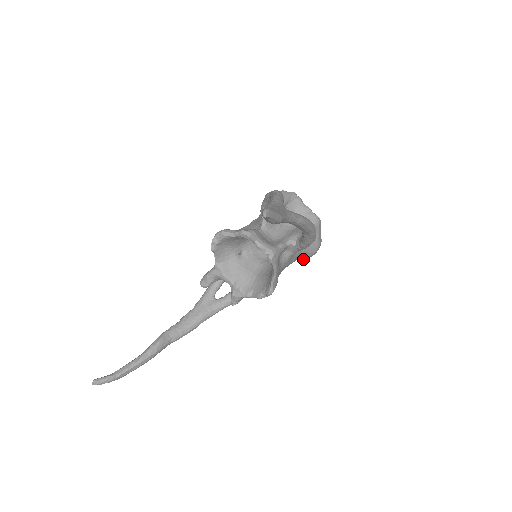
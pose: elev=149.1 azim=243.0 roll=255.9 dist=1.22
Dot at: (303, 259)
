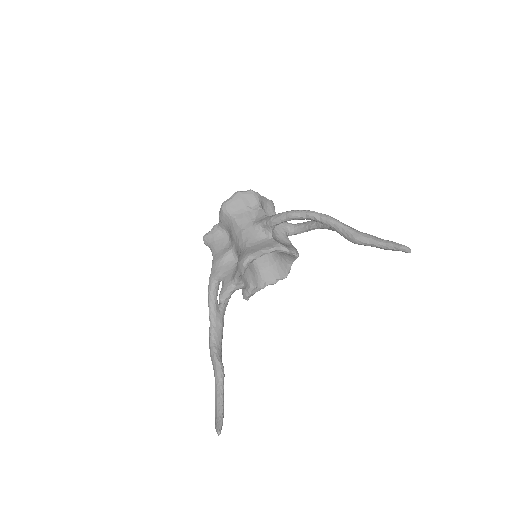
Dot at: occluded
